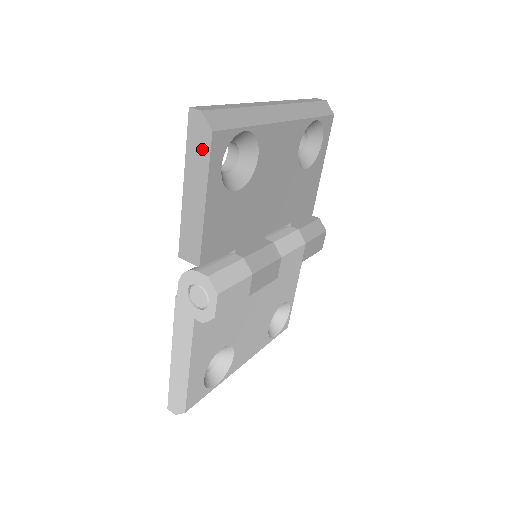
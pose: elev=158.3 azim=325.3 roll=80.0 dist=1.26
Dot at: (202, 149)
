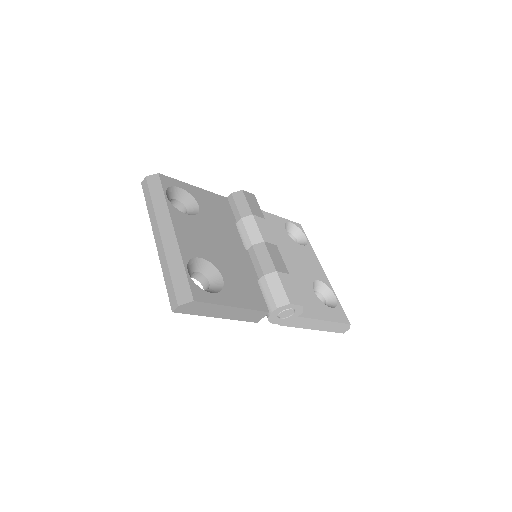
Dot at: (201, 307)
